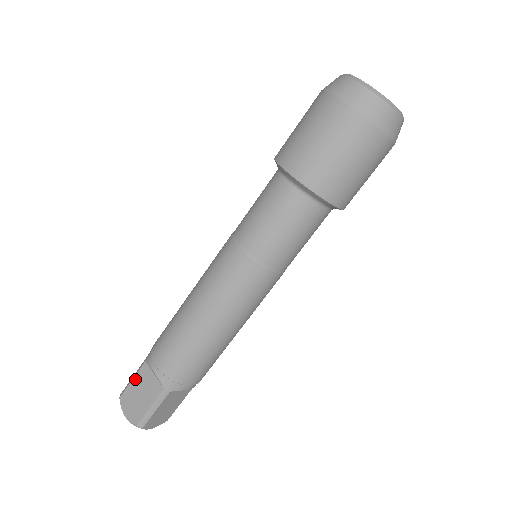
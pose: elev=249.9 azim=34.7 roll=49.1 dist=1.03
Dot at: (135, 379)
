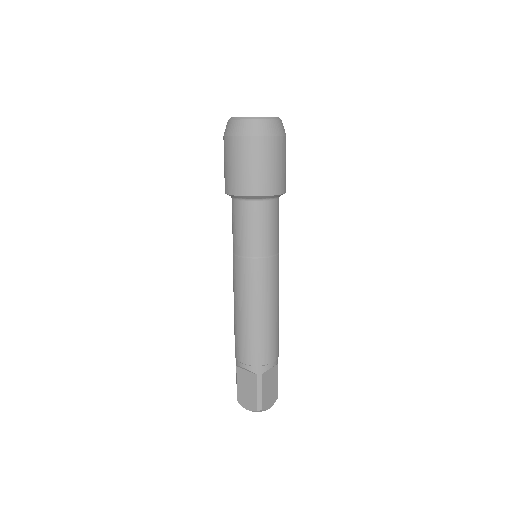
Dot at: (238, 382)
